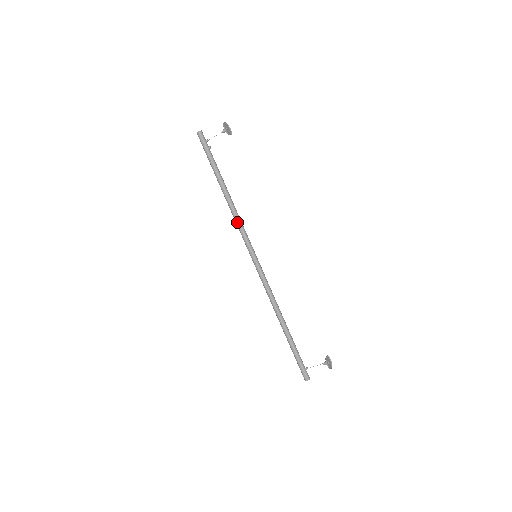
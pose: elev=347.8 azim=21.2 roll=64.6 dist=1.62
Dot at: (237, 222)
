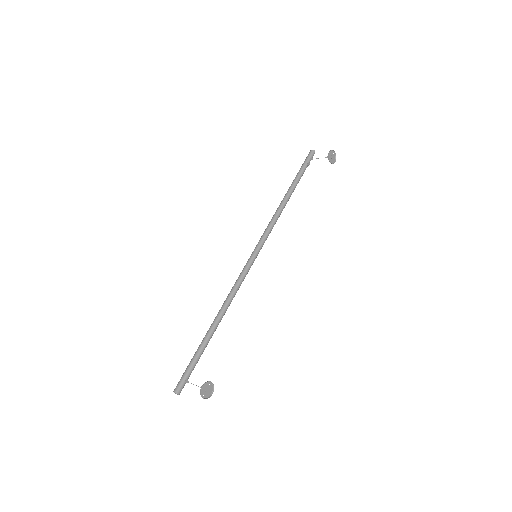
Dot at: (271, 221)
